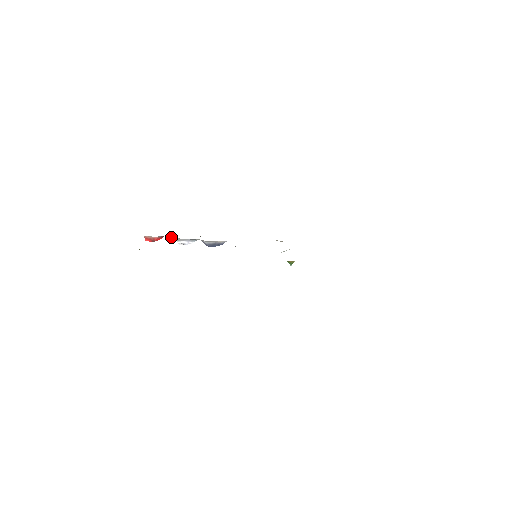
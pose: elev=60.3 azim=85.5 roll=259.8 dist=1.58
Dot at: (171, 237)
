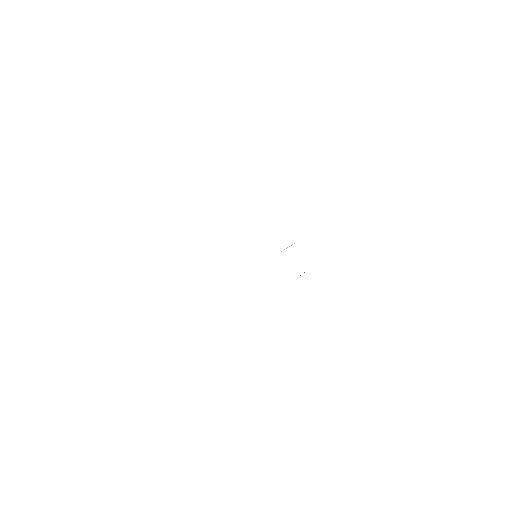
Dot at: occluded
